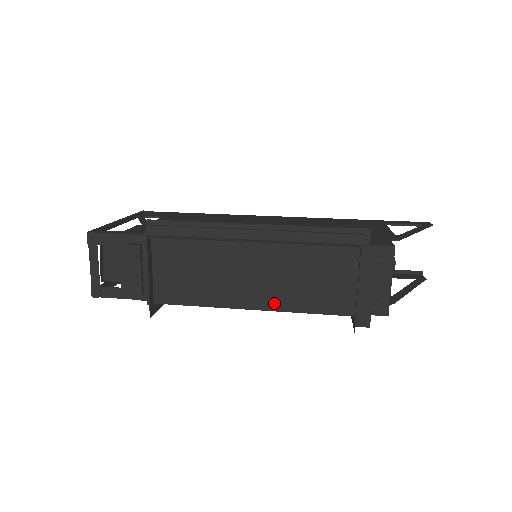
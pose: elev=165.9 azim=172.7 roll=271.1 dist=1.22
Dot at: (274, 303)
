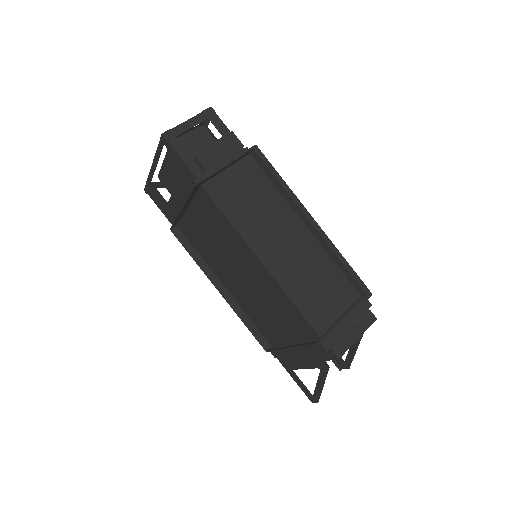
Dot at: (279, 273)
